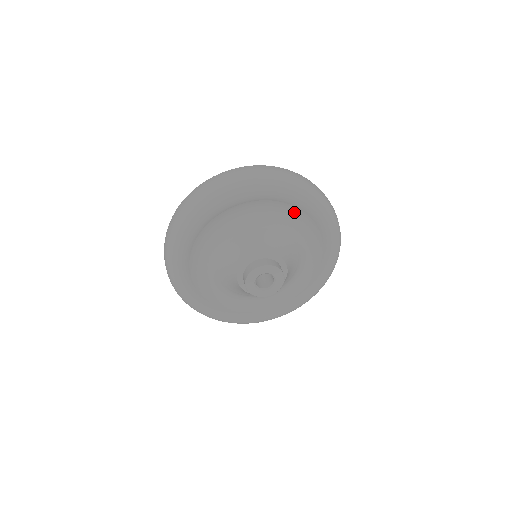
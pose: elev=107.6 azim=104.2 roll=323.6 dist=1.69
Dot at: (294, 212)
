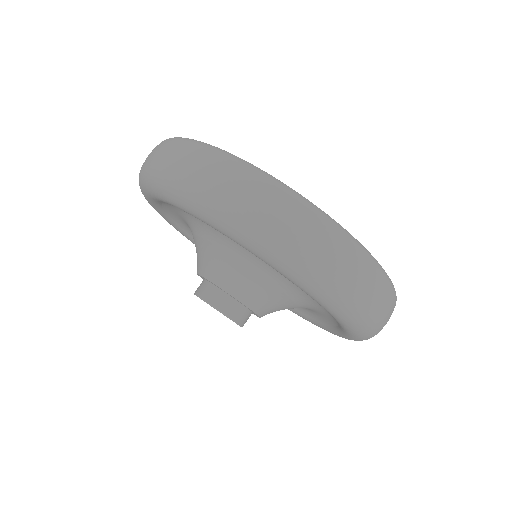
Dot at: occluded
